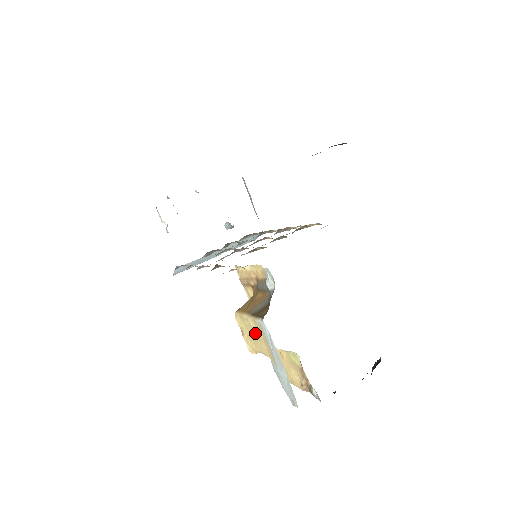
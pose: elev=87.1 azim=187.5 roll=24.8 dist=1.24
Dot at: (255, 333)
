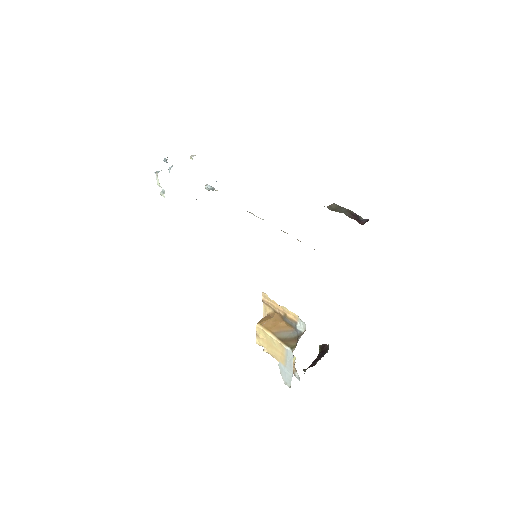
Dot at: (274, 345)
